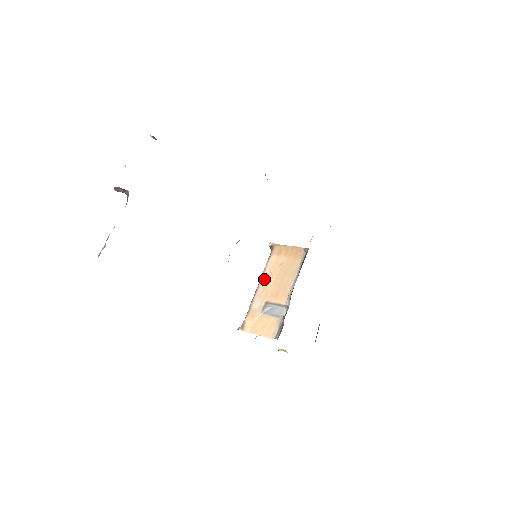
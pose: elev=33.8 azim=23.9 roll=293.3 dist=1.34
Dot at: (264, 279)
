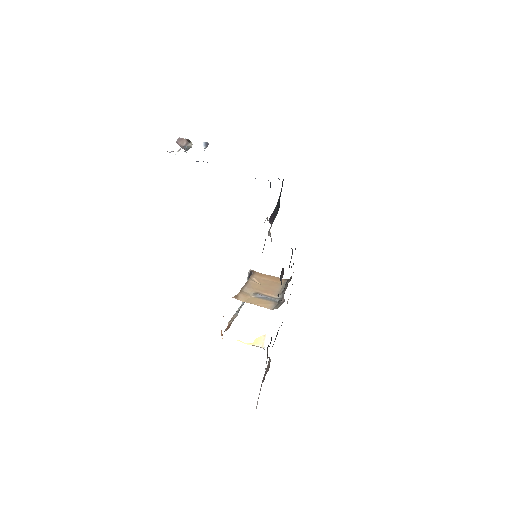
Dot at: (251, 281)
